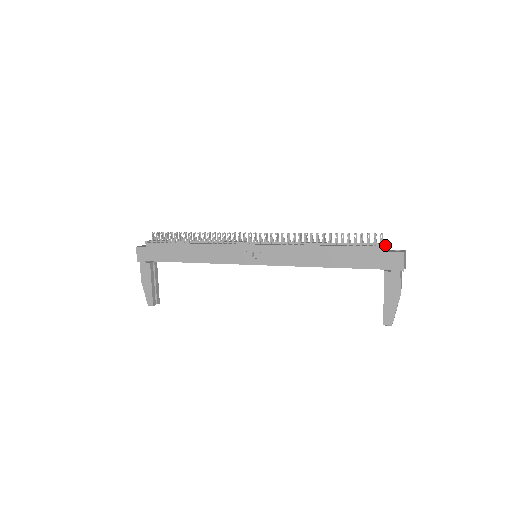
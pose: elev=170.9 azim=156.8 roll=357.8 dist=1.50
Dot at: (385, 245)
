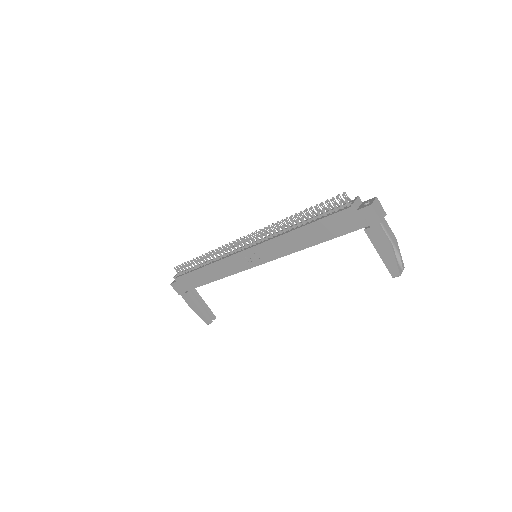
Dot at: (350, 205)
